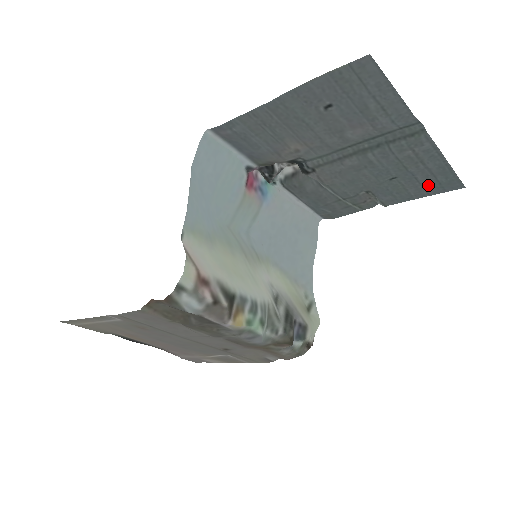
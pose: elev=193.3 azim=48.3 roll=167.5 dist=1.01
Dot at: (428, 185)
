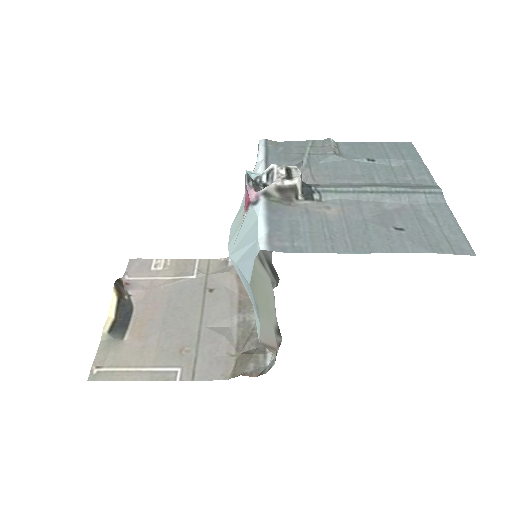
Dot at: (389, 149)
